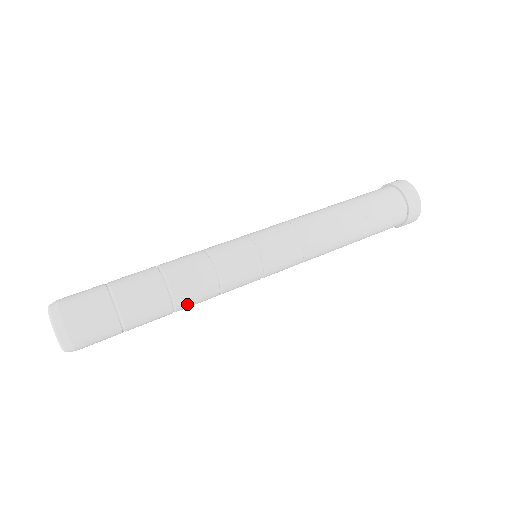
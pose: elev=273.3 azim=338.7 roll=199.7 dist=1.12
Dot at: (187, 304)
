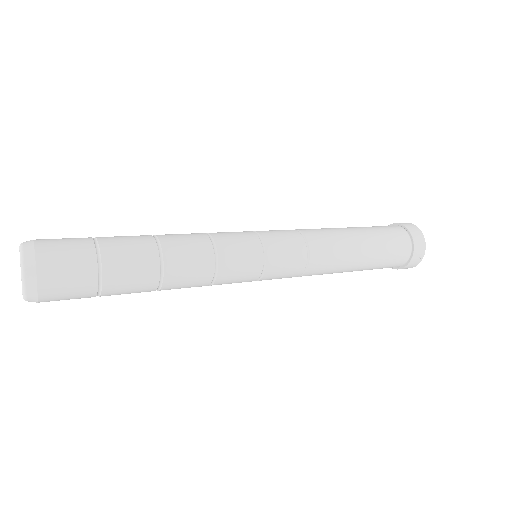
Dot at: (177, 268)
